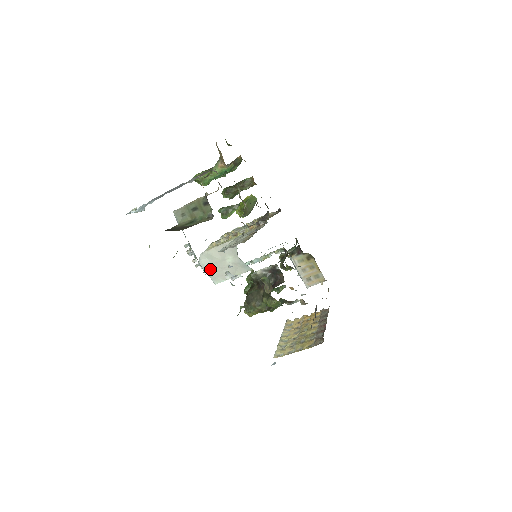
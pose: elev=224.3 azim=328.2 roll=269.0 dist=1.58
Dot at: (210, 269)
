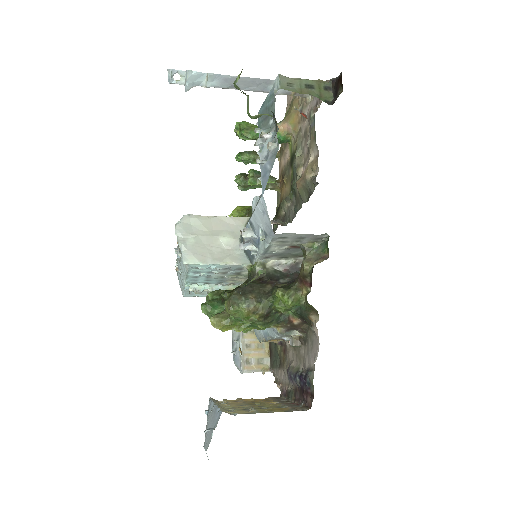
Dot at: (189, 239)
